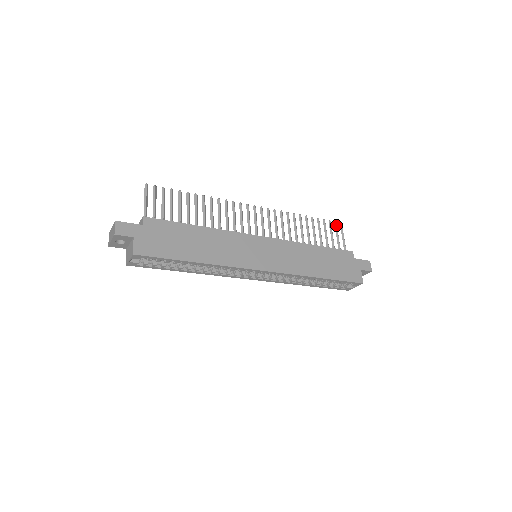
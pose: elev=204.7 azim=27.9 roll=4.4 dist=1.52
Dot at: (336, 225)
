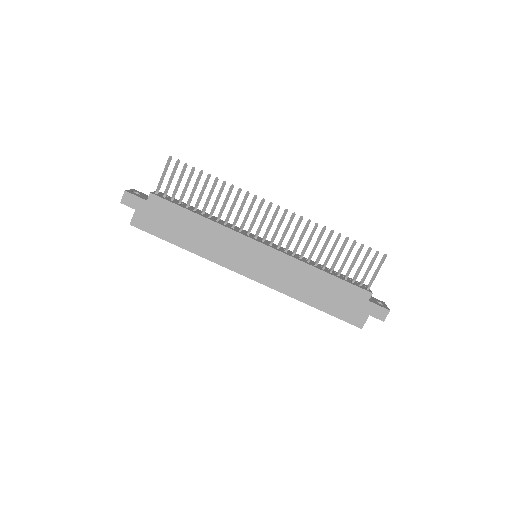
Dot at: (375, 256)
